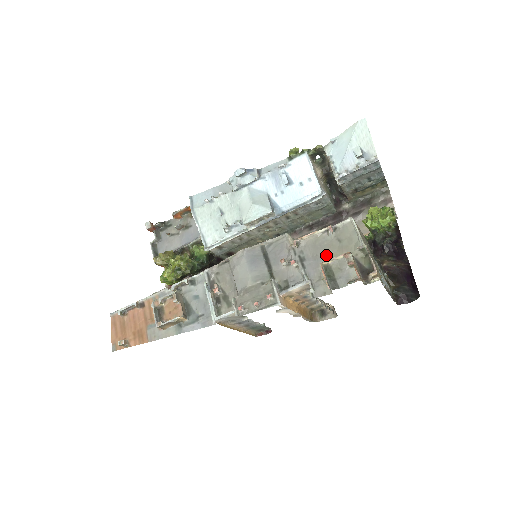
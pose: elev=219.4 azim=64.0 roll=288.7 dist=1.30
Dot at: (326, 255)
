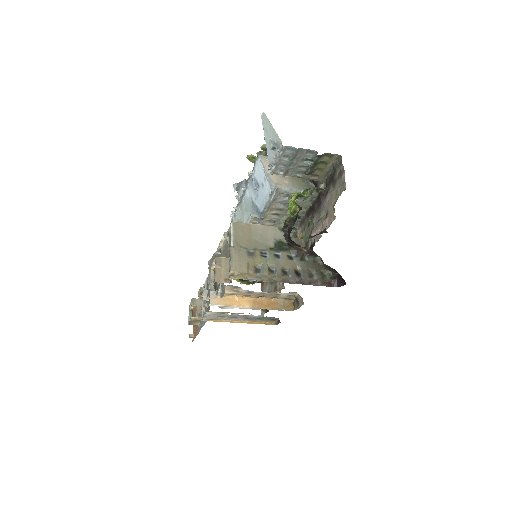
Dot at: occluded
